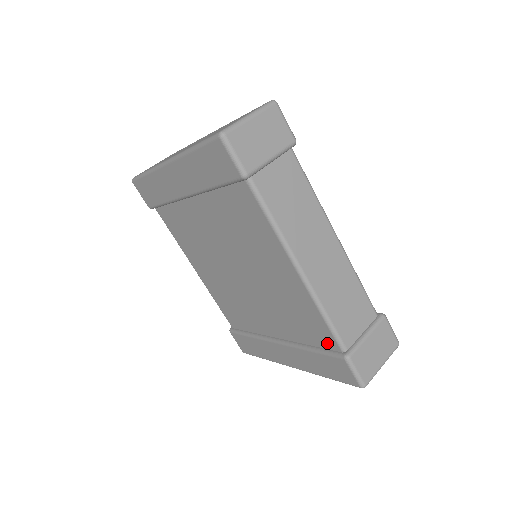
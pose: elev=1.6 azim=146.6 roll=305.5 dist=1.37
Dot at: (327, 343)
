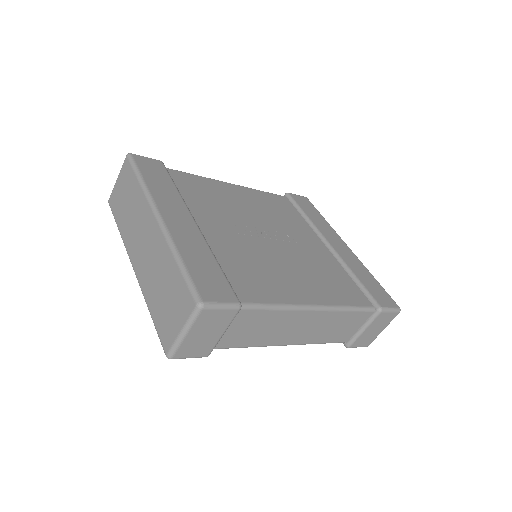
Dot at: occluded
